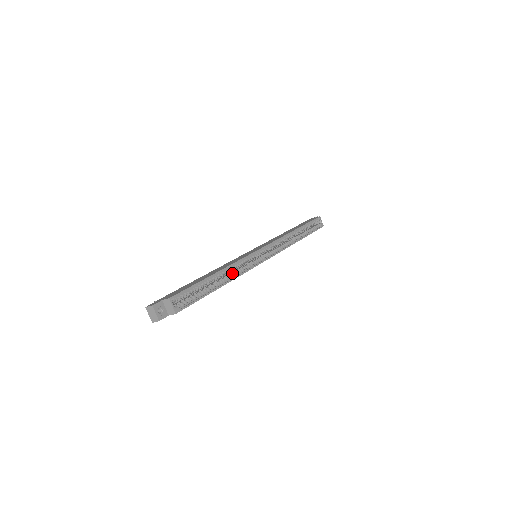
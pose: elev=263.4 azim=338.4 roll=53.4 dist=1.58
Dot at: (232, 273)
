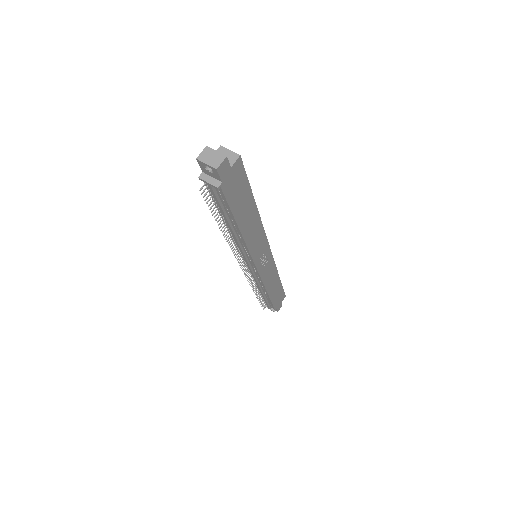
Dot at: occluded
